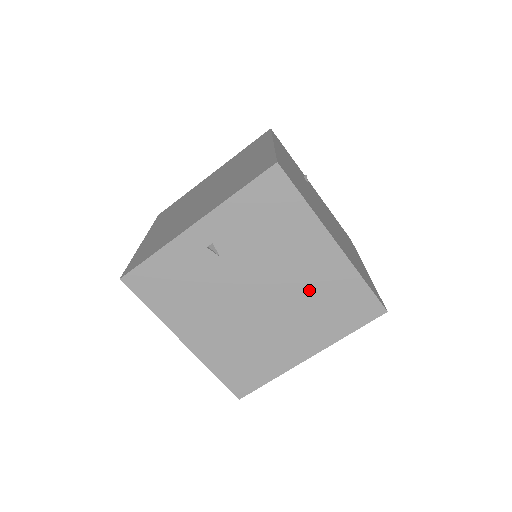
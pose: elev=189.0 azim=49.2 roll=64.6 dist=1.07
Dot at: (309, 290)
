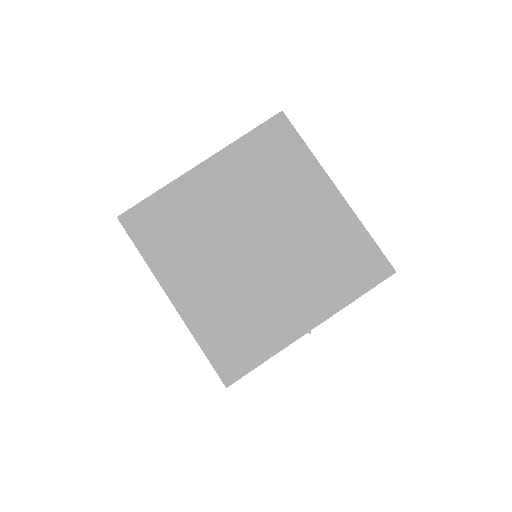
Dot at: occluded
